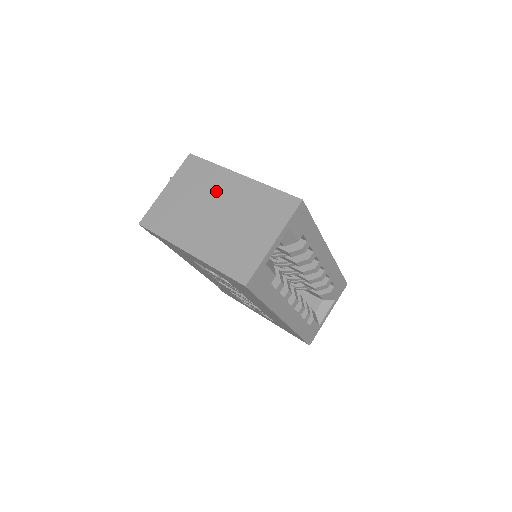
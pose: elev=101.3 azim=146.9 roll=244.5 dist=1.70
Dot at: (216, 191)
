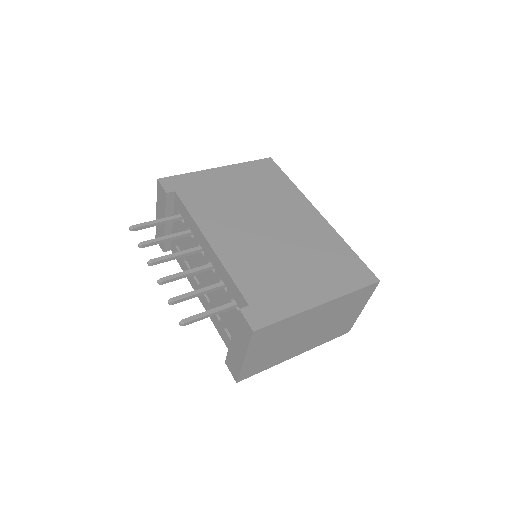
Dot at: (303, 326)
